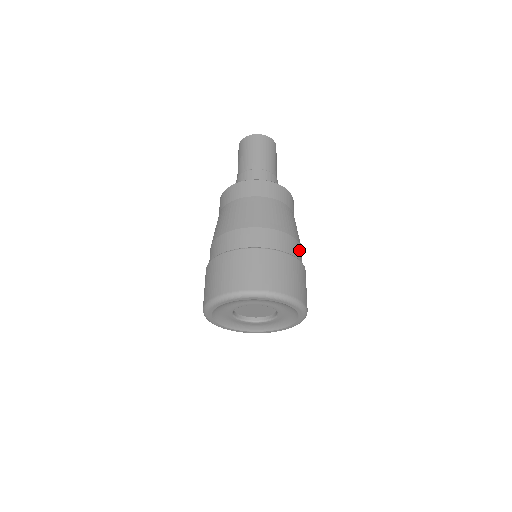
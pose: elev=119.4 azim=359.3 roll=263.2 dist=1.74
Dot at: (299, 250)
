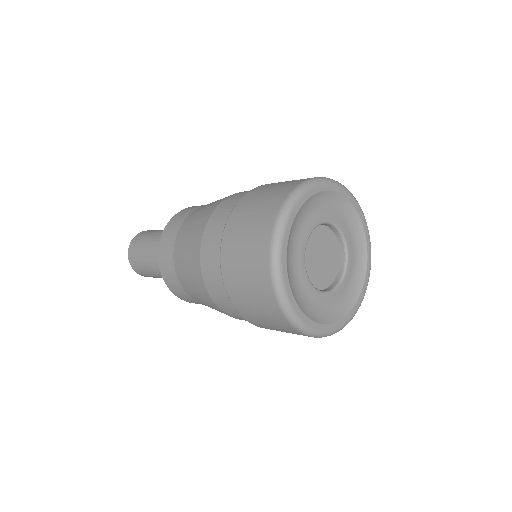
Dot at: occluded
